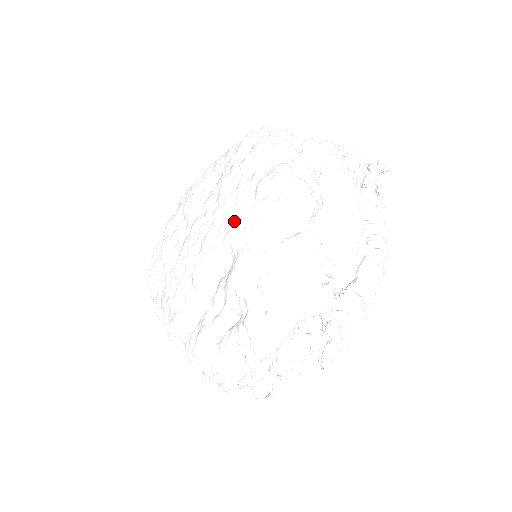
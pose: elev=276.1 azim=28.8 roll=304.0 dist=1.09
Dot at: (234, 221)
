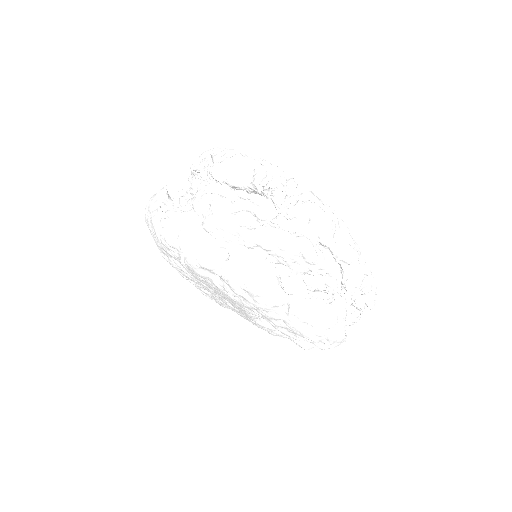
Dot at: (240, 306)
